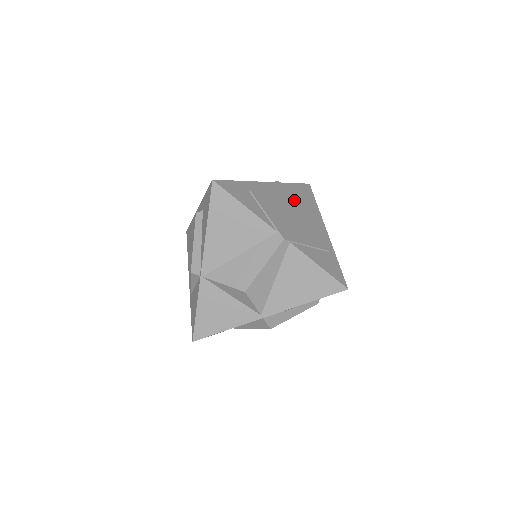
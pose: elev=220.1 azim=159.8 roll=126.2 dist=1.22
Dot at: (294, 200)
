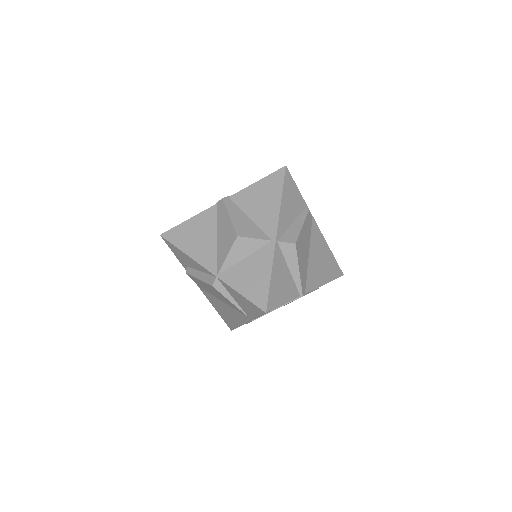
Dot at: occluded
